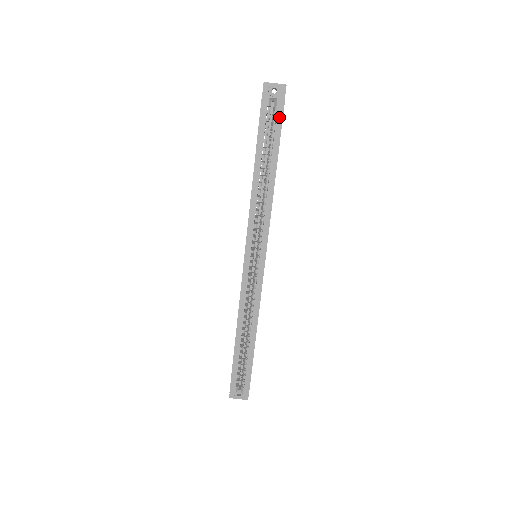
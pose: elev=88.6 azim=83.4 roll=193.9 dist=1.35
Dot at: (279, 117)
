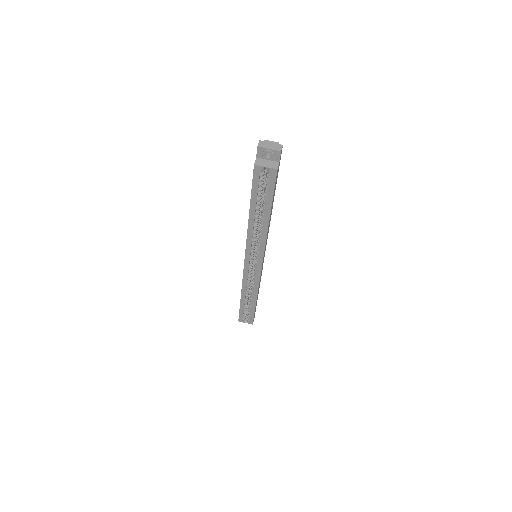
Dot at: (272, 182)
